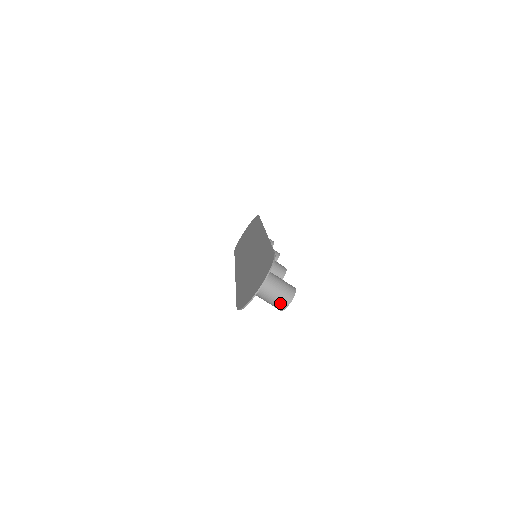
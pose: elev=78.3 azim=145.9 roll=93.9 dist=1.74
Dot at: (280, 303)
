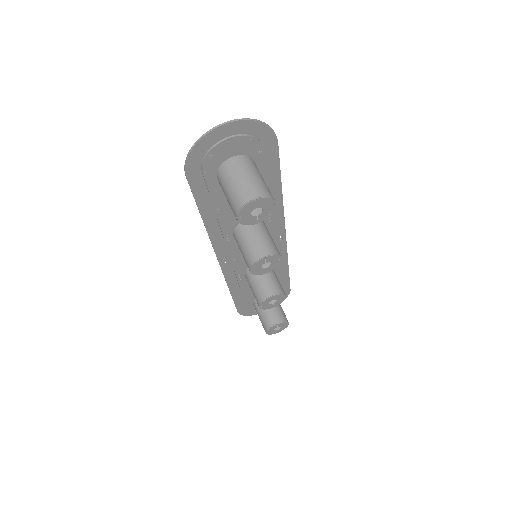
Dot at: (242, 193)
